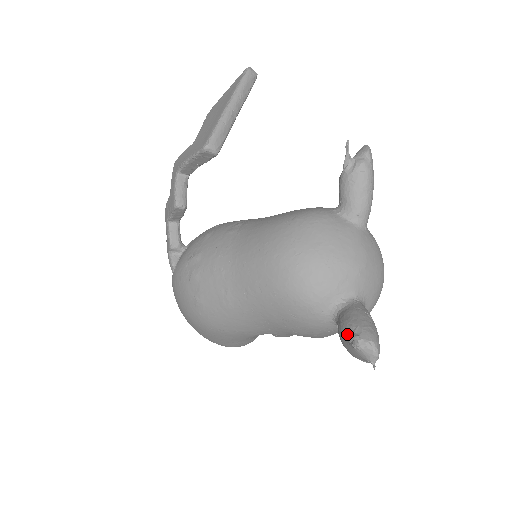
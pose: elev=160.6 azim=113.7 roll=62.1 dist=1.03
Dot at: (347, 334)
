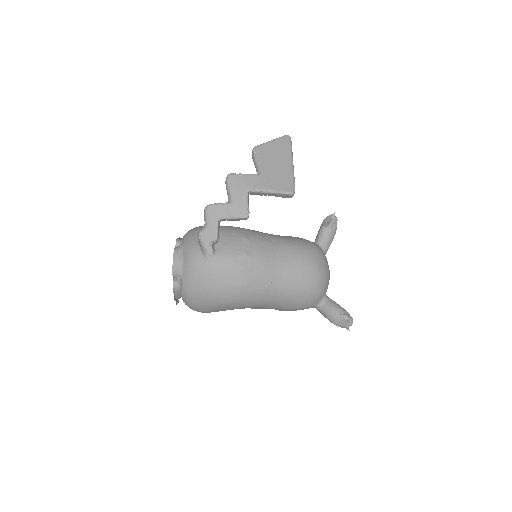
Dot at: (344, 315)
